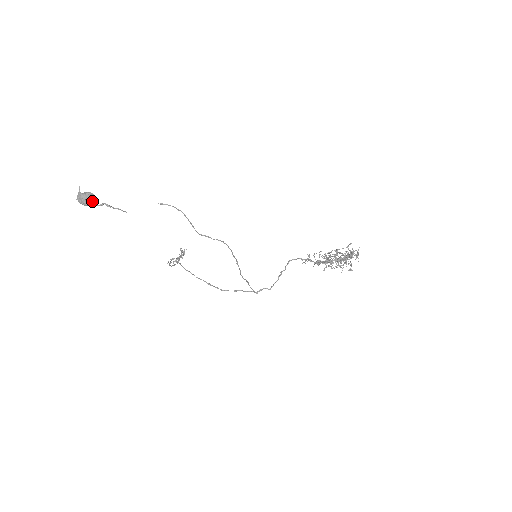
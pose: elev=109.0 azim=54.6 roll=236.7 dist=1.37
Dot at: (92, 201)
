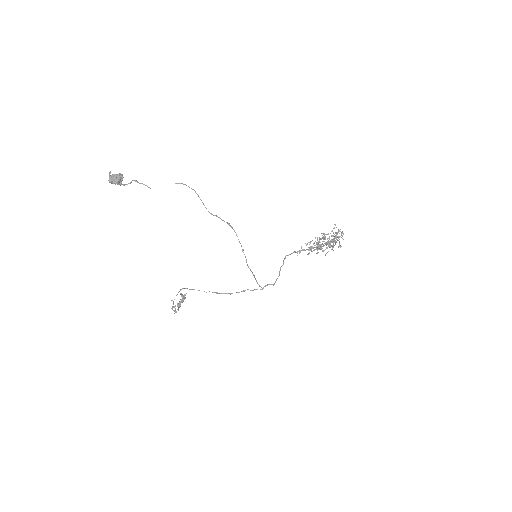
Dot at: (121, 180)
